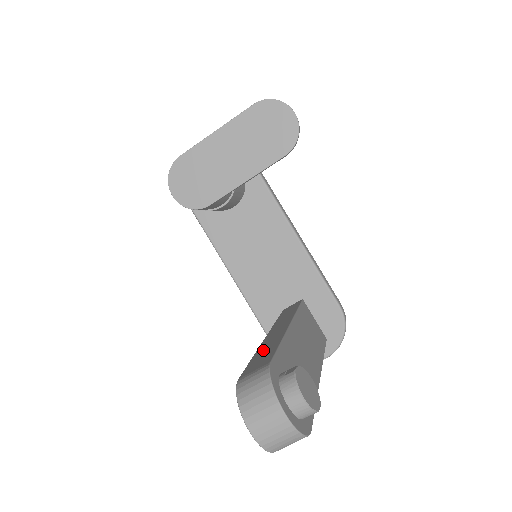
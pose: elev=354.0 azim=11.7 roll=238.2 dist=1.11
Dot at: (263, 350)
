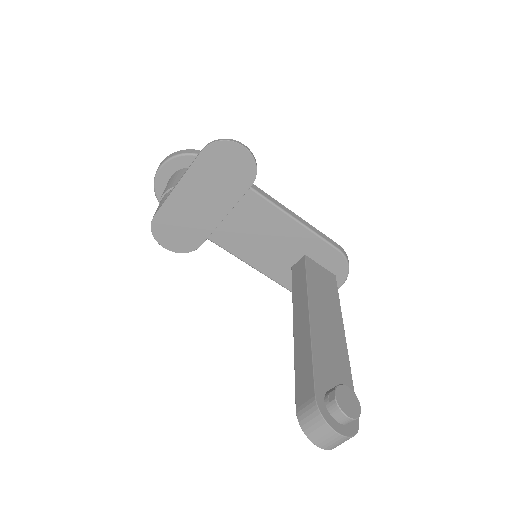
Dot at: (300, 362)
